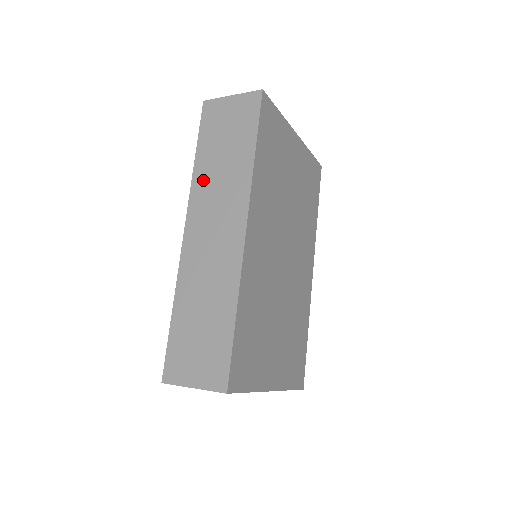
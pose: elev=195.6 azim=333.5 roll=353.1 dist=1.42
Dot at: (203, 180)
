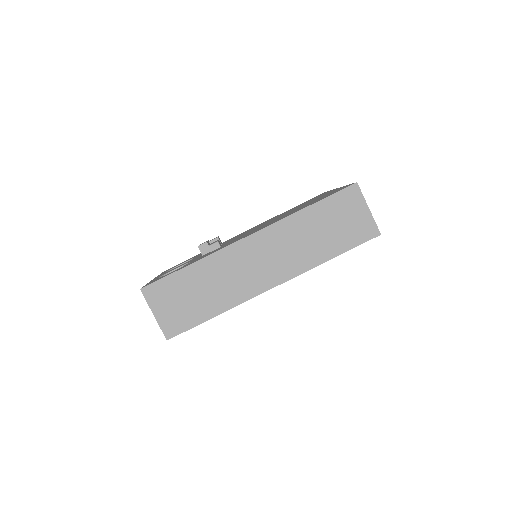
Dot at: (294, 226)
